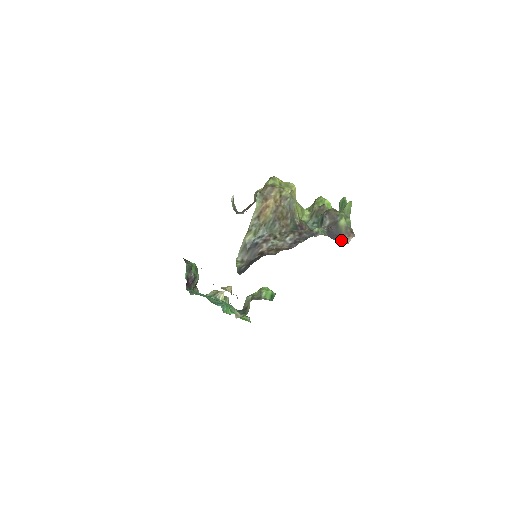
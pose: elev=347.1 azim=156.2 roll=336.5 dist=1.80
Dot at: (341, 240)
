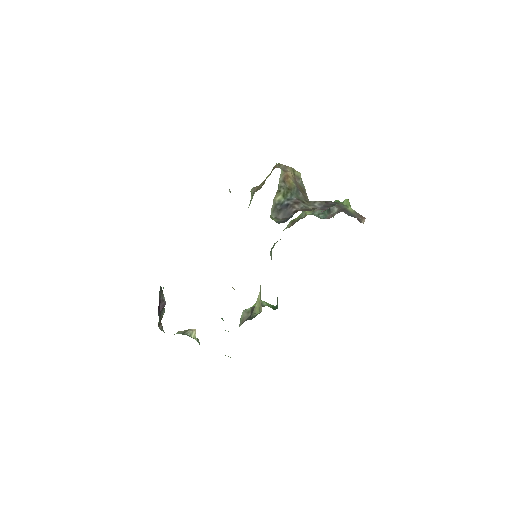
Dot at: (357, 219)
